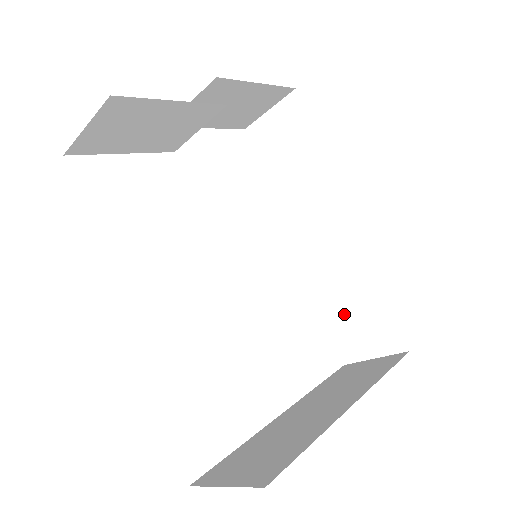
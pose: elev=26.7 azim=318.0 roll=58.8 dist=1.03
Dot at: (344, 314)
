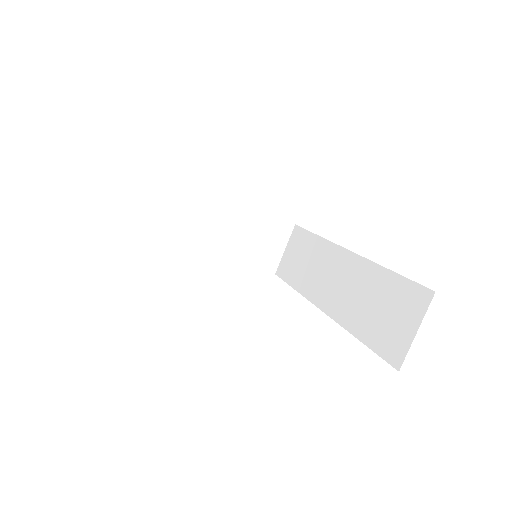
Dot at: (375, 322)
